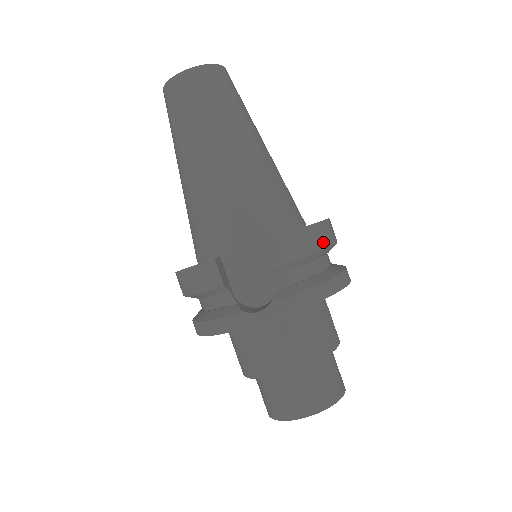
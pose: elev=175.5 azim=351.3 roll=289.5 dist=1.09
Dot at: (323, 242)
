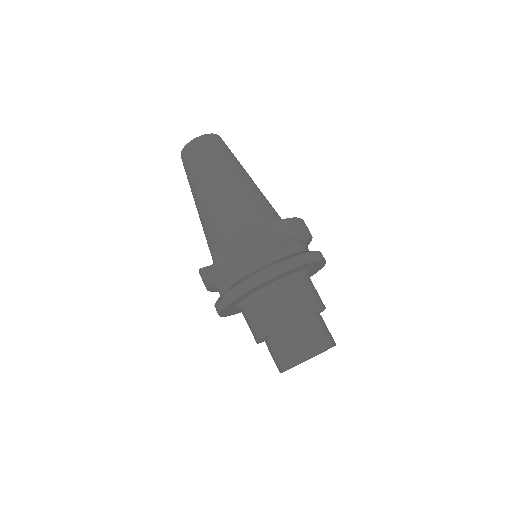
Dot at: (259, 243)
